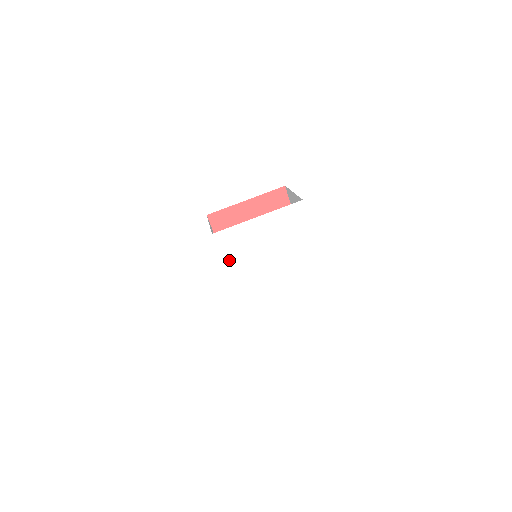
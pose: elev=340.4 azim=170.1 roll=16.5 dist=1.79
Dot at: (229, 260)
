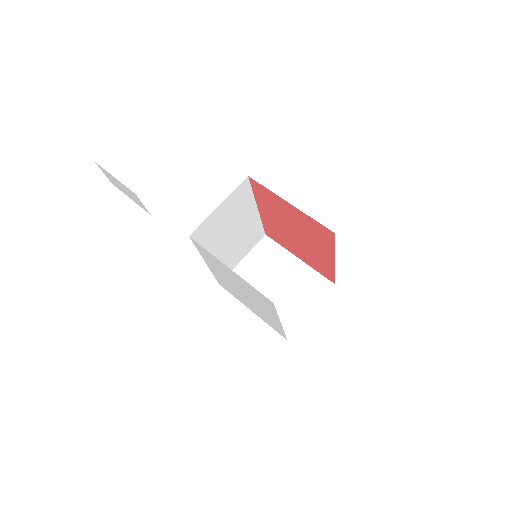
Dot at: (204, 256)
